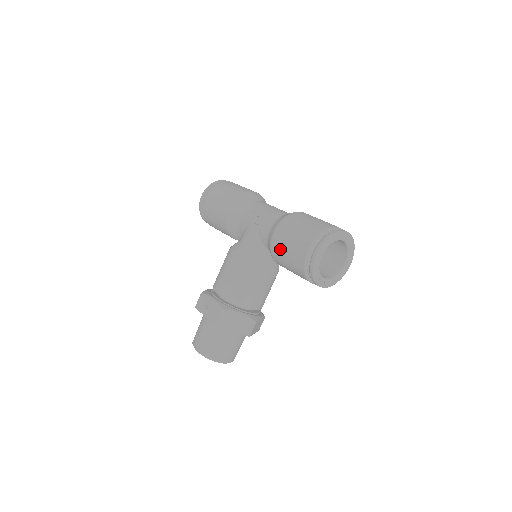
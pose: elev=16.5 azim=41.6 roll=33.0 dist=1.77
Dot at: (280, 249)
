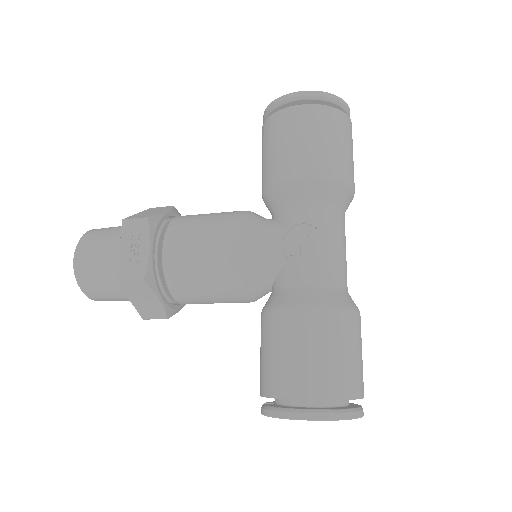
Dot at: (280, 334)
